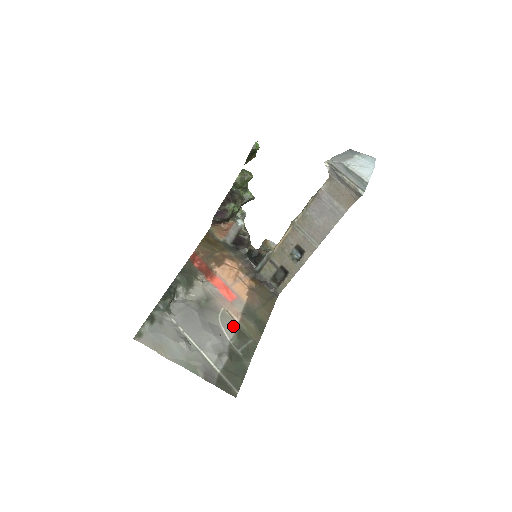
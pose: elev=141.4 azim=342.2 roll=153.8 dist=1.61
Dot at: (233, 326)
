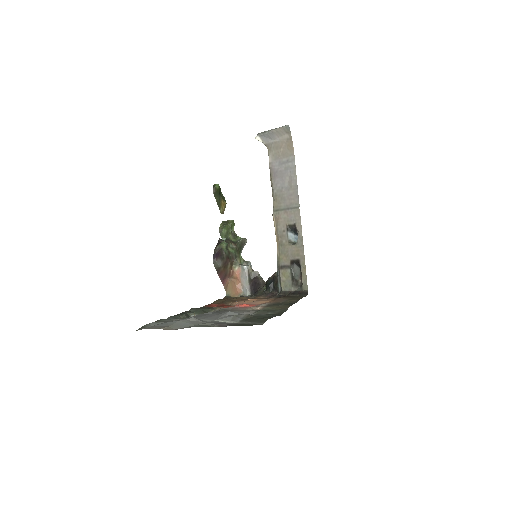
Dot at: (255, 310)
